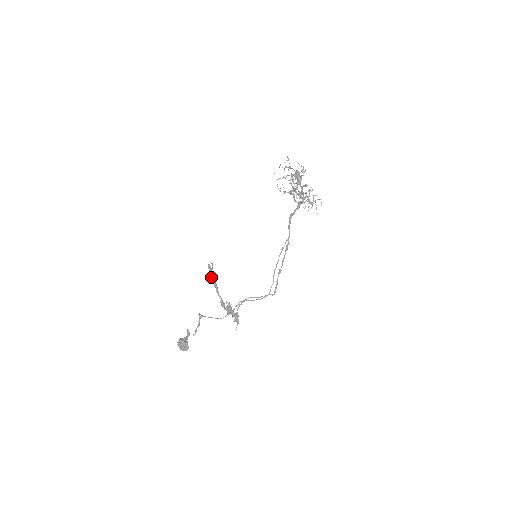
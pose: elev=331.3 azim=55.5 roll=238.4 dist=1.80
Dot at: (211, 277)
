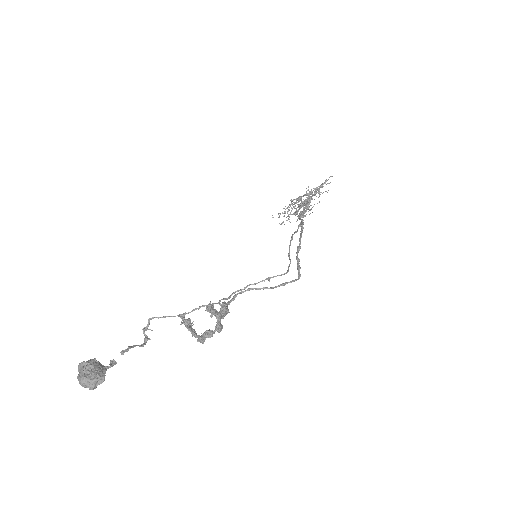
Dot at: occluded
